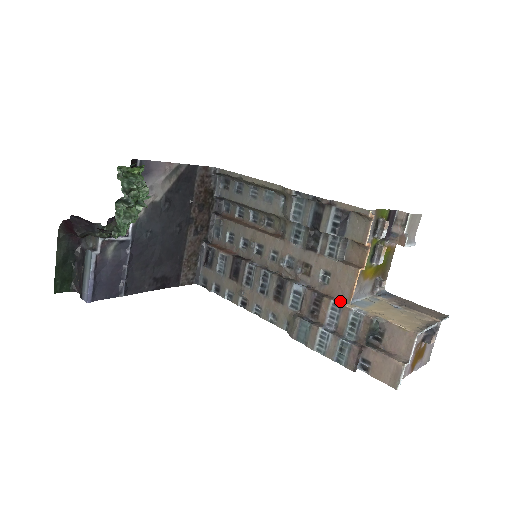
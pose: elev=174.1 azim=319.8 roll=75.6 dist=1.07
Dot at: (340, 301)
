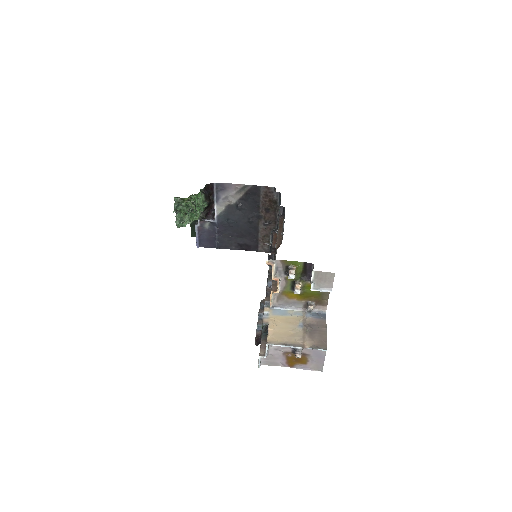
Dot at: occluded
